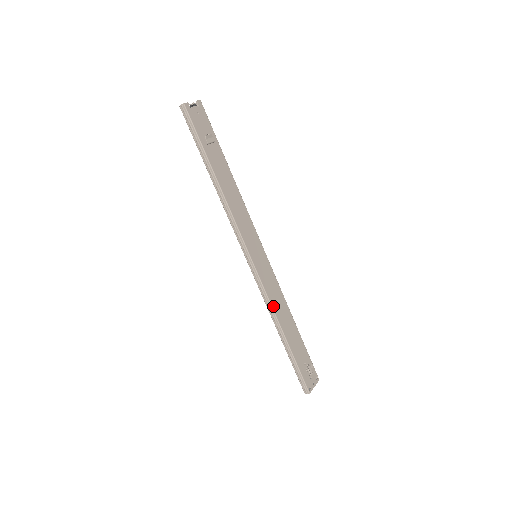
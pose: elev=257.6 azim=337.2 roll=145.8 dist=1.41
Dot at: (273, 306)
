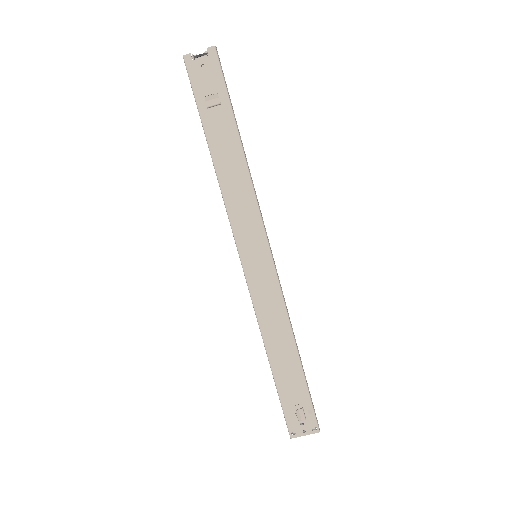
Dot at: (261, 322)
